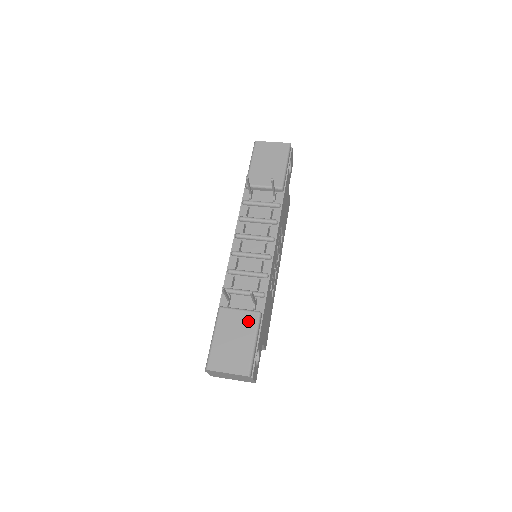
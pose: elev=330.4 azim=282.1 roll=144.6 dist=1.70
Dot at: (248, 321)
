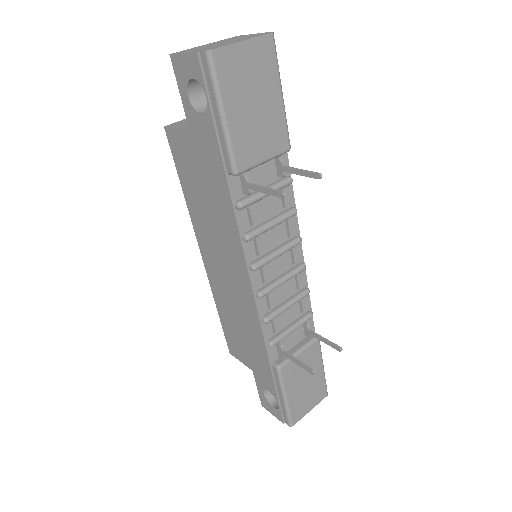
Dot at: (312, 356)
